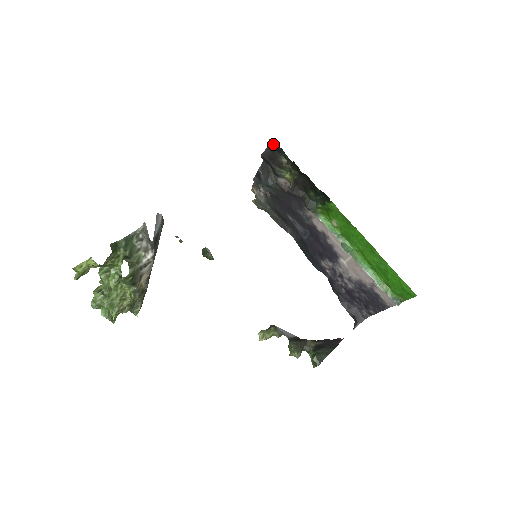
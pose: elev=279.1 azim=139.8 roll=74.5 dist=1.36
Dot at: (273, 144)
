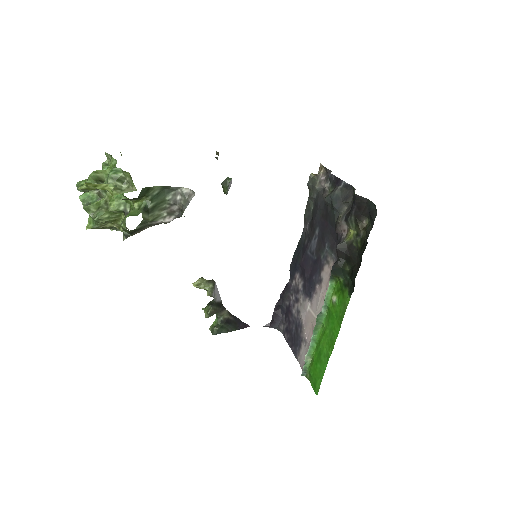
Dot at: (374, 208)
